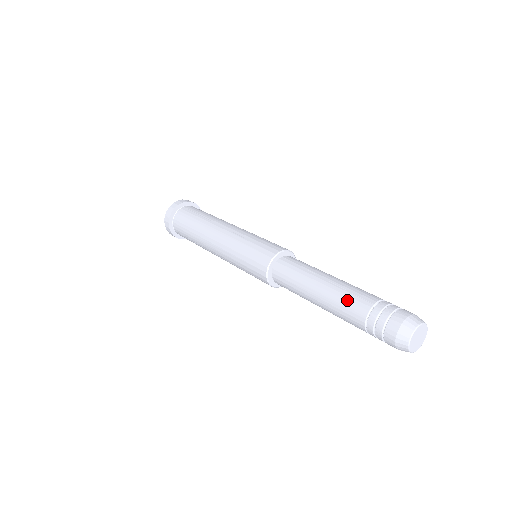
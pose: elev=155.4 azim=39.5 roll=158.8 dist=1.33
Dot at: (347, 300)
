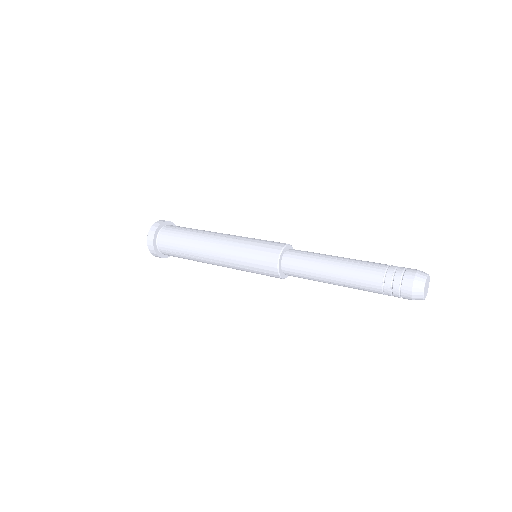
Dot at: (362, 269)
